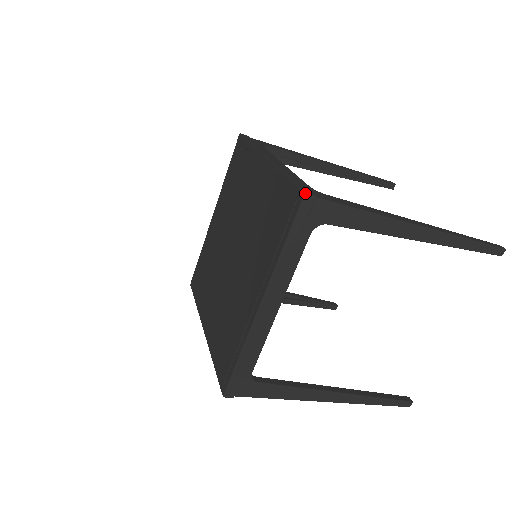
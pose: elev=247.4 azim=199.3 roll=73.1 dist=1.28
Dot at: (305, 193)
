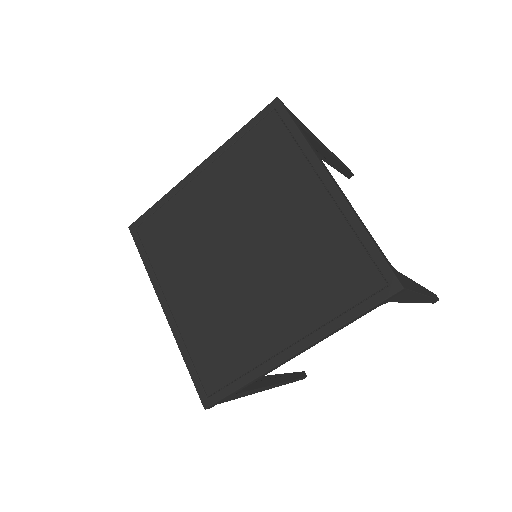
Dot at: (277, 97)
